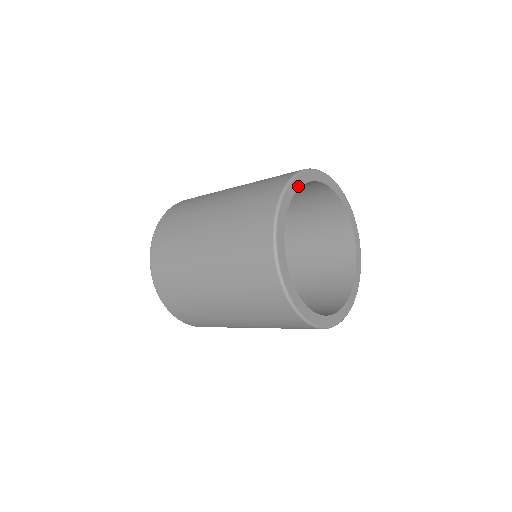
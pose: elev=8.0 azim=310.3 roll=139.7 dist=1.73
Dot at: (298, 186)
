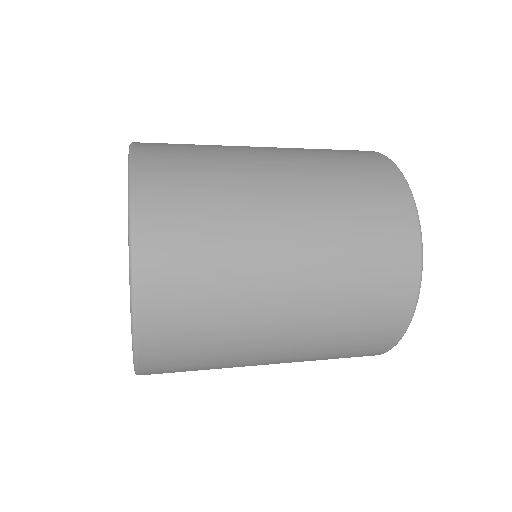
Dot at: occluded
